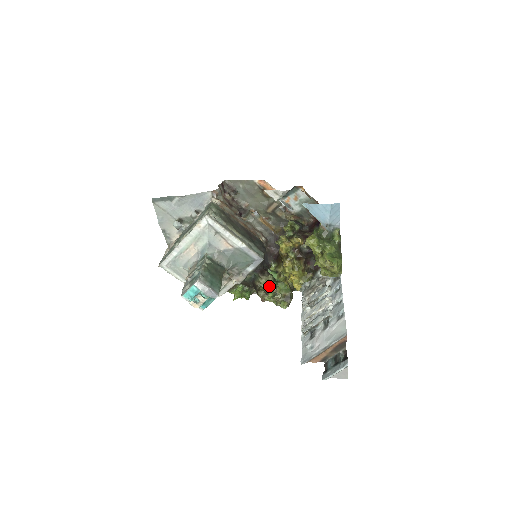
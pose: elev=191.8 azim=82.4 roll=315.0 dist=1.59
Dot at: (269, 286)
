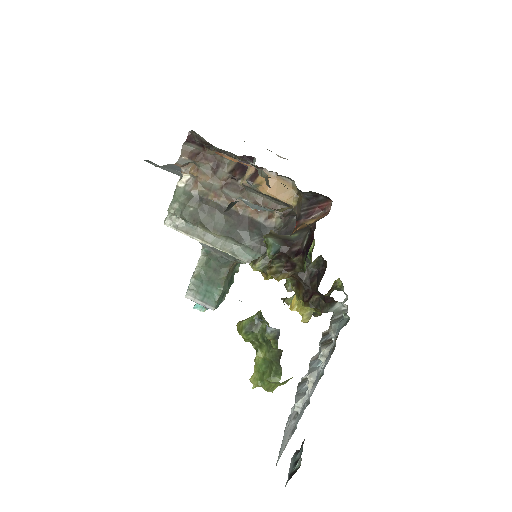
Dot at: occluded
